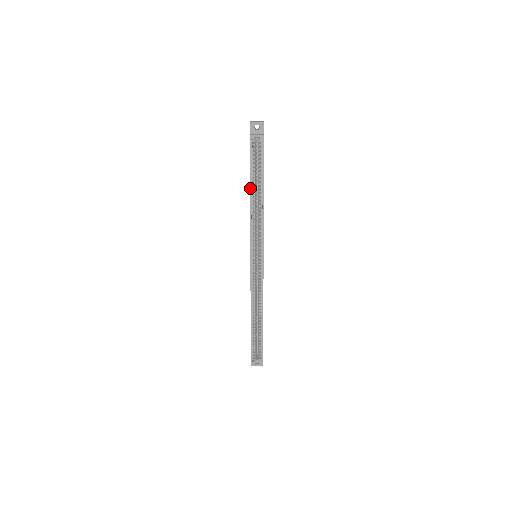
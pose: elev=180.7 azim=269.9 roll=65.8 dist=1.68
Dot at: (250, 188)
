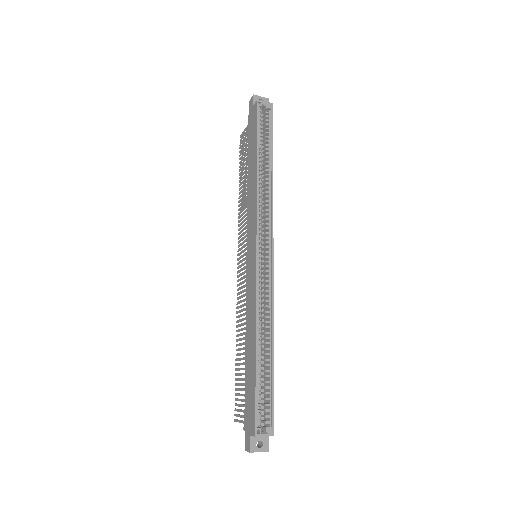
Dot at: (257, 154)
